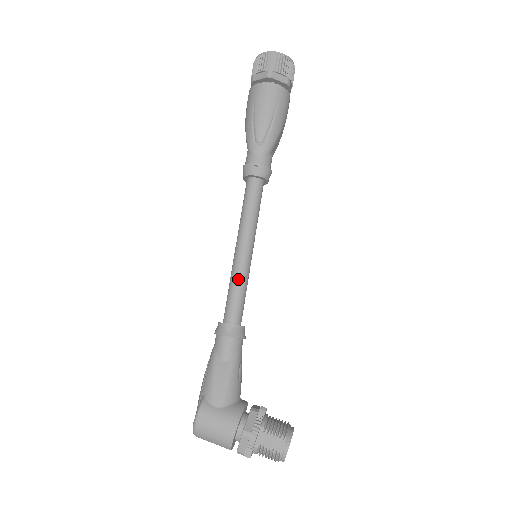
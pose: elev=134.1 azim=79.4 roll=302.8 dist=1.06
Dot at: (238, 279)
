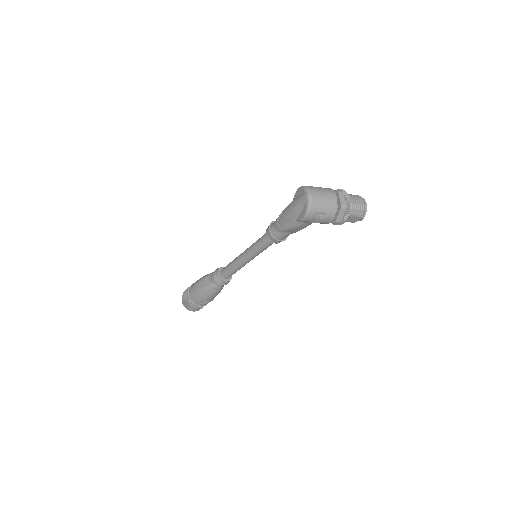
Dot at: occluded
